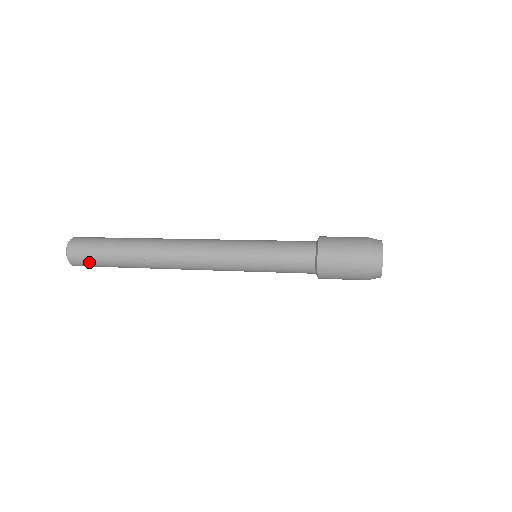
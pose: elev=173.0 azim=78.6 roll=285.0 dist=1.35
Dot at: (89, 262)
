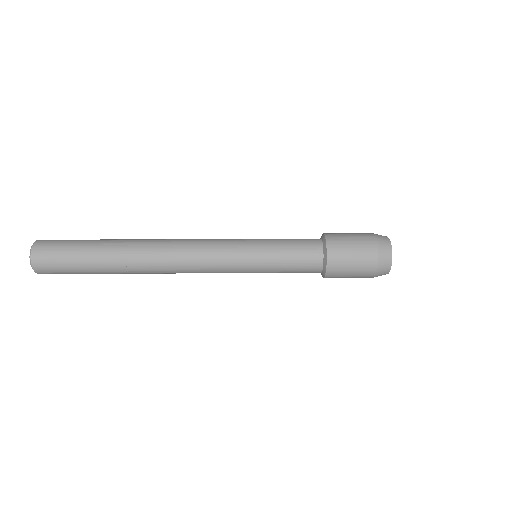
Dot at: (60, 269)
